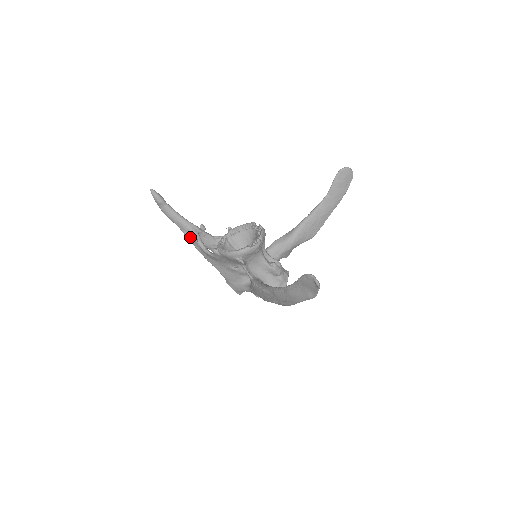
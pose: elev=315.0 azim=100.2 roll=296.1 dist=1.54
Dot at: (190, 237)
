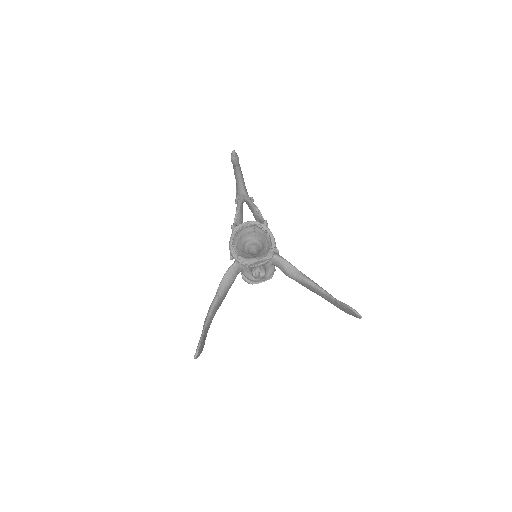
Dot at: (237, 194)
